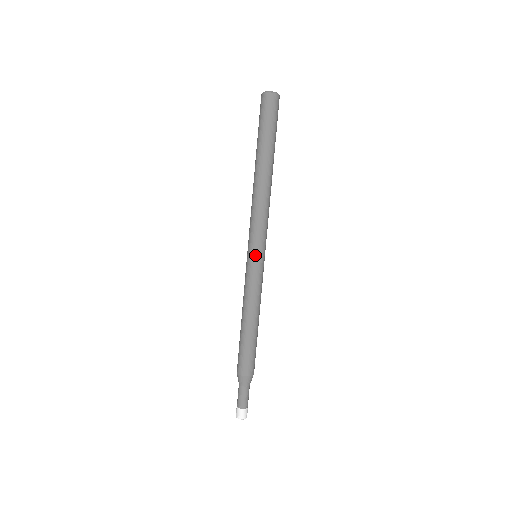
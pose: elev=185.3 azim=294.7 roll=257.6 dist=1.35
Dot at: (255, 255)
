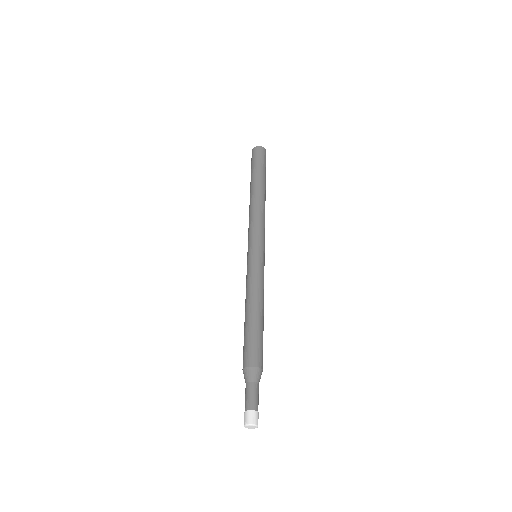
Dot at: (257, 250)
